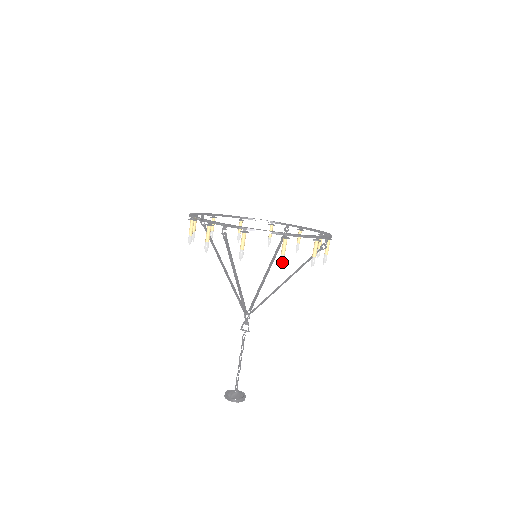
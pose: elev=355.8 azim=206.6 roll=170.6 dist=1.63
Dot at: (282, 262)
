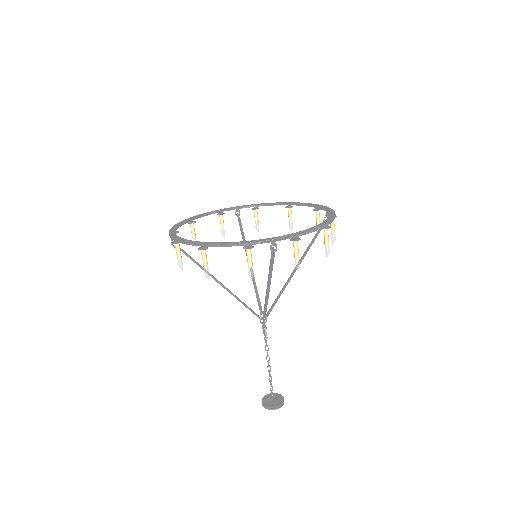
Dot at: (205, 275)
